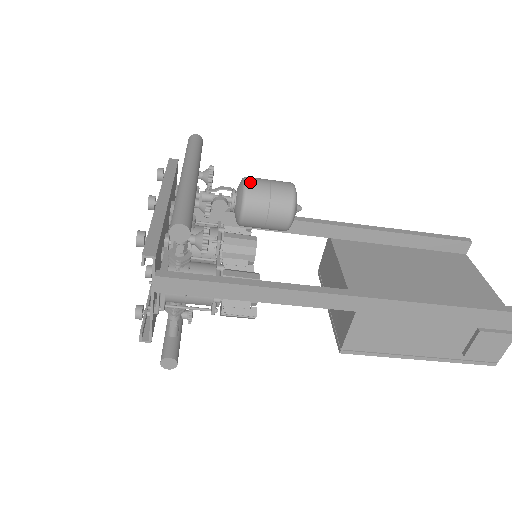
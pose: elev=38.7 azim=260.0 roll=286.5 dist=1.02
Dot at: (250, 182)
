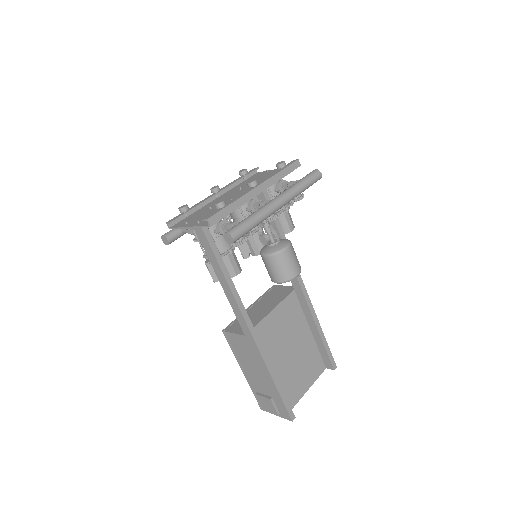
Dot at: (286, 252)
